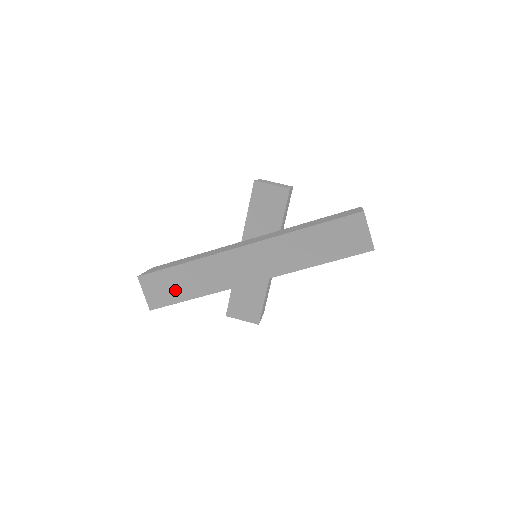
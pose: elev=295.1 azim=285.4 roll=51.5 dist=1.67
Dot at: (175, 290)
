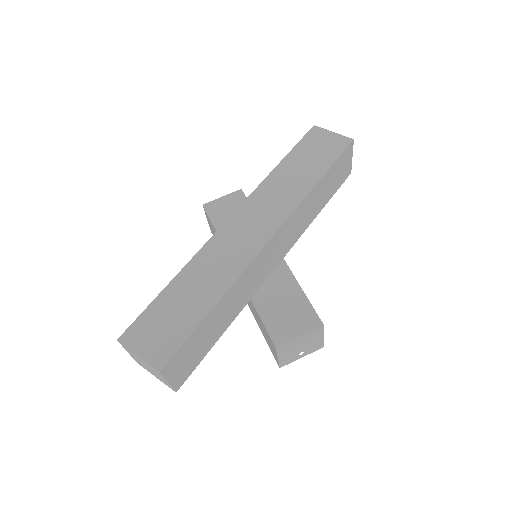
Dot at: (180, 317)
